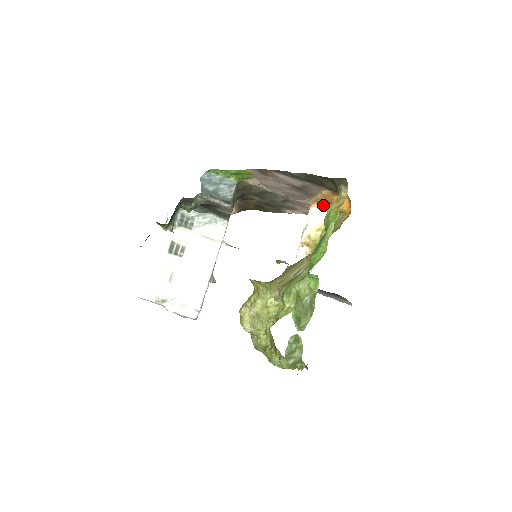
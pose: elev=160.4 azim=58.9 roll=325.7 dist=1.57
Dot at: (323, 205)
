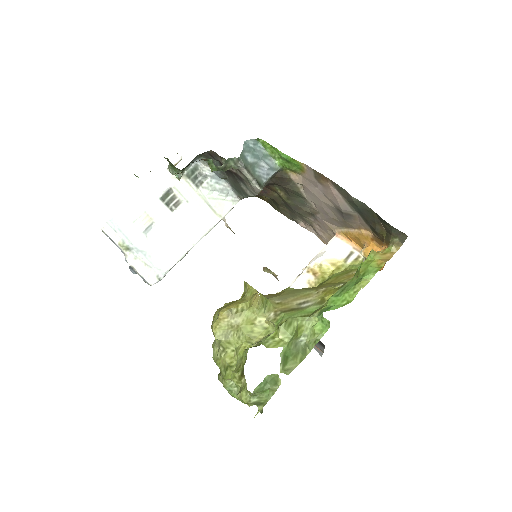
Dot at: (350, 241)
